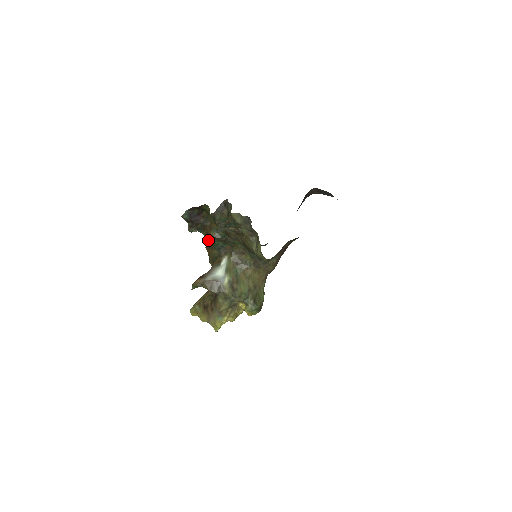
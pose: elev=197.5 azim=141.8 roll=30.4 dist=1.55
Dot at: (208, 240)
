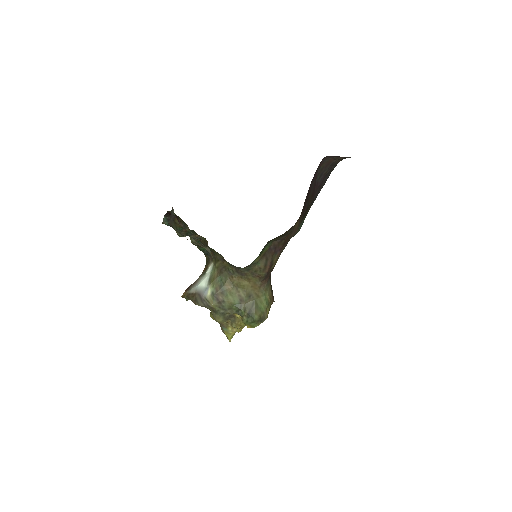
Dot at: occluded
